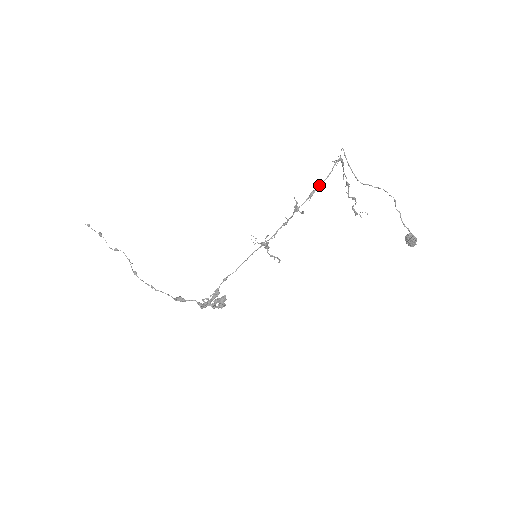
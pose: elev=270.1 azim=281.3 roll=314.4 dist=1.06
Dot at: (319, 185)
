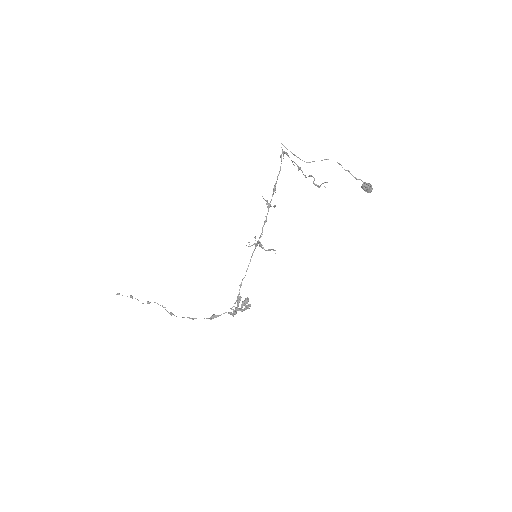
Dot at: (277, 179)
